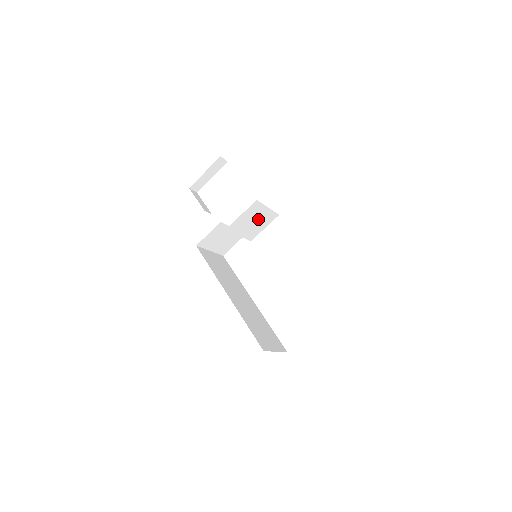
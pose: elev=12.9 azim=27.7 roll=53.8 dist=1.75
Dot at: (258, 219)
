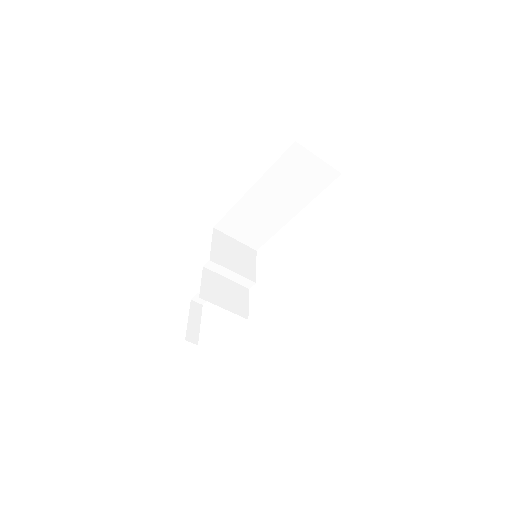
Dot at: (237, 253)
